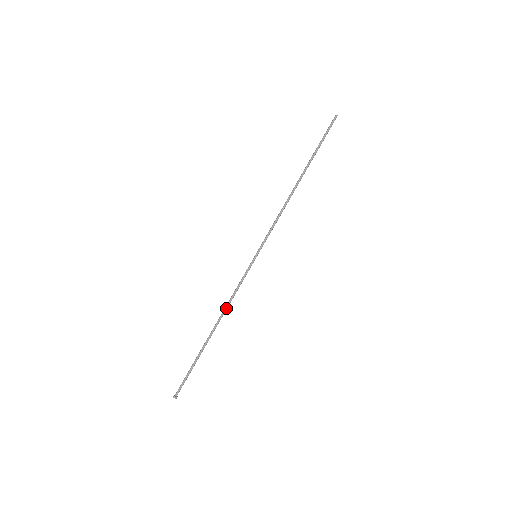
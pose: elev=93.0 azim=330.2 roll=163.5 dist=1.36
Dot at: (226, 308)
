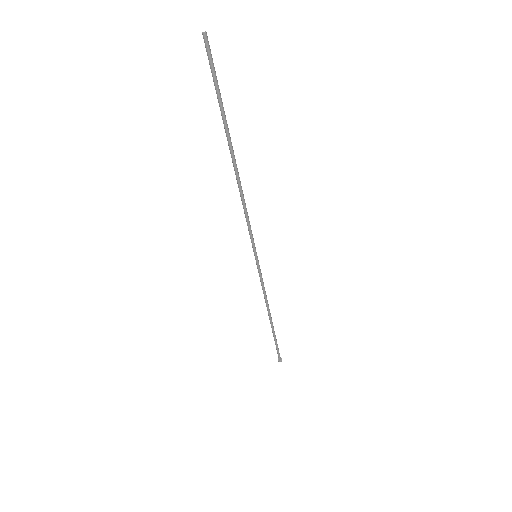
Dot at: occluded
